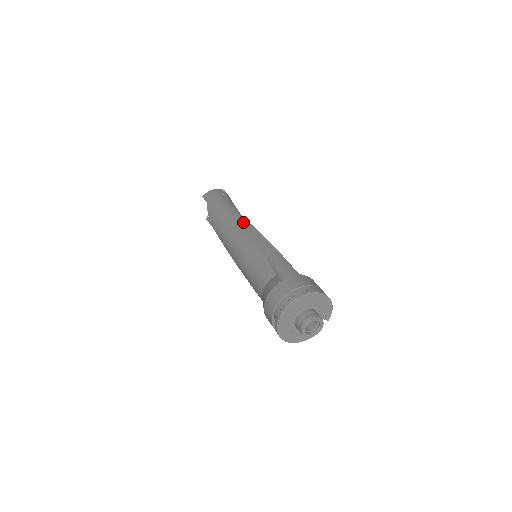
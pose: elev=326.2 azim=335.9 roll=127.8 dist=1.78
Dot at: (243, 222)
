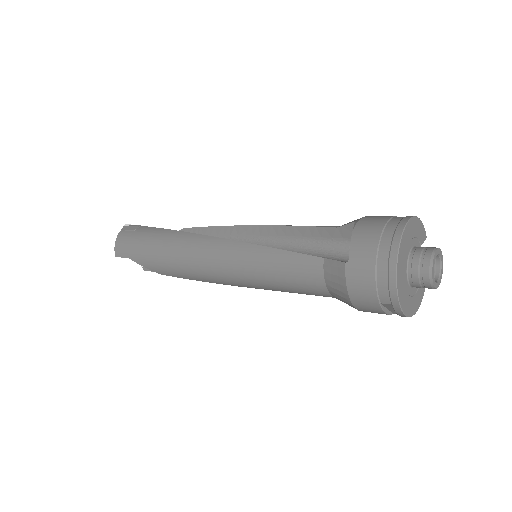
Dot at: (198, 238)
